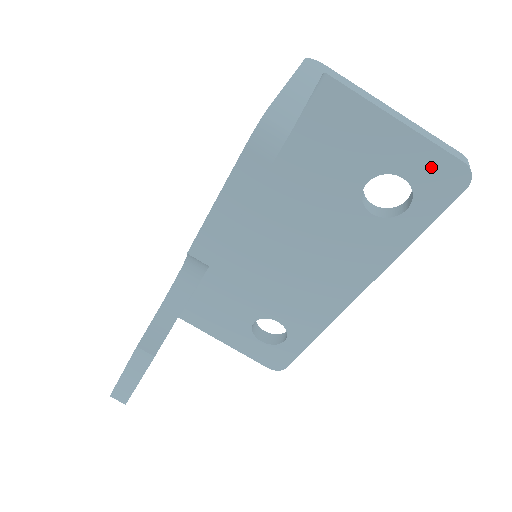
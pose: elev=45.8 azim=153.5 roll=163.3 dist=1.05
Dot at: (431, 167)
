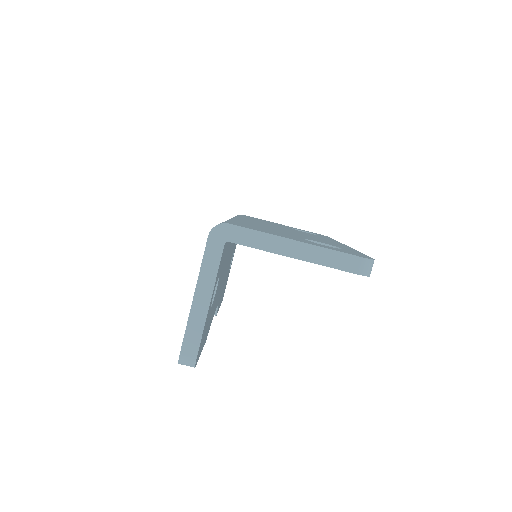
Dot at: occluded
